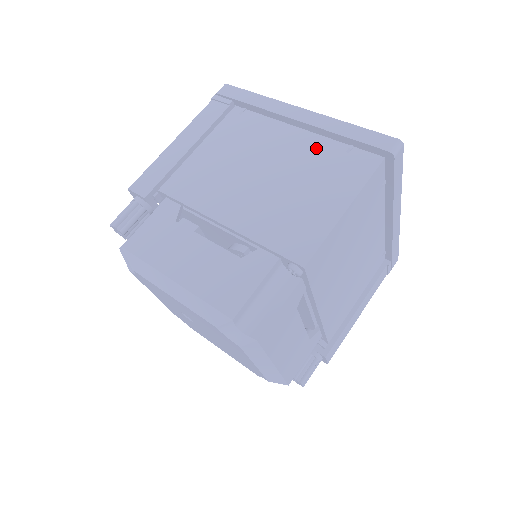
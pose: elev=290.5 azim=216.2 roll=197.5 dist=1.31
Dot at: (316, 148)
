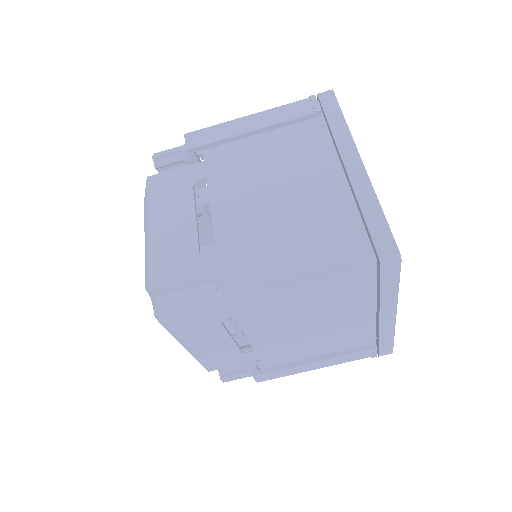
Dot at: (337, 204)
